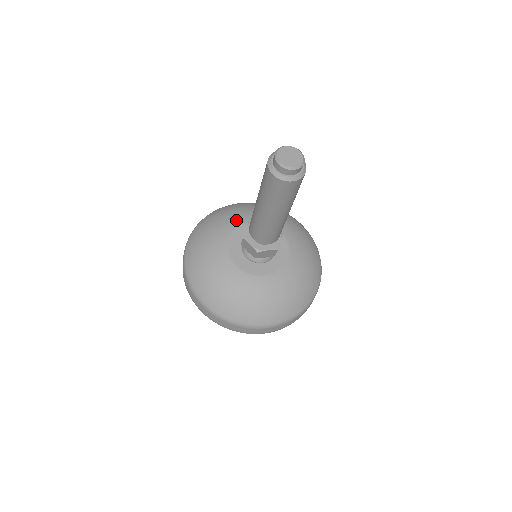
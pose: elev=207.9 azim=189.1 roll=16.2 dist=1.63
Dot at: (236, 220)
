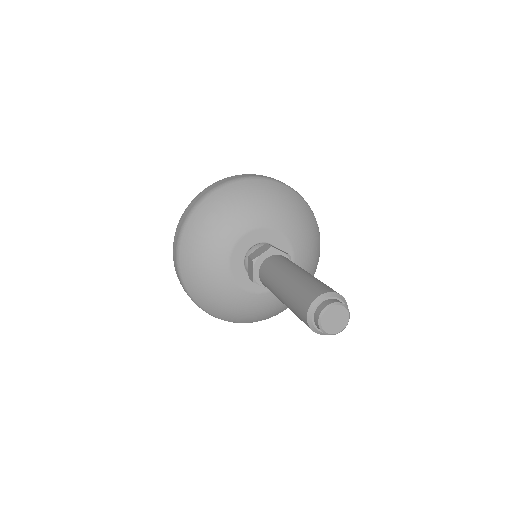
Dot at: (228, 238)
